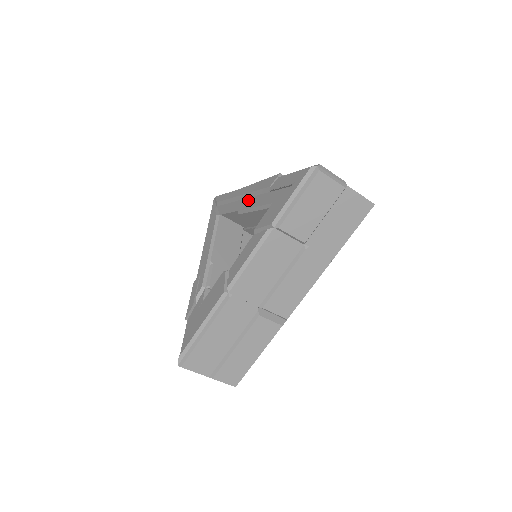
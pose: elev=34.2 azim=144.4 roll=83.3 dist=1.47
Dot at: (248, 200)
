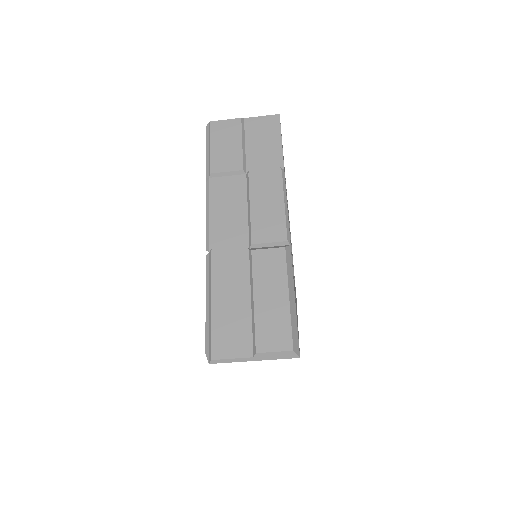
Dot at: occluded
